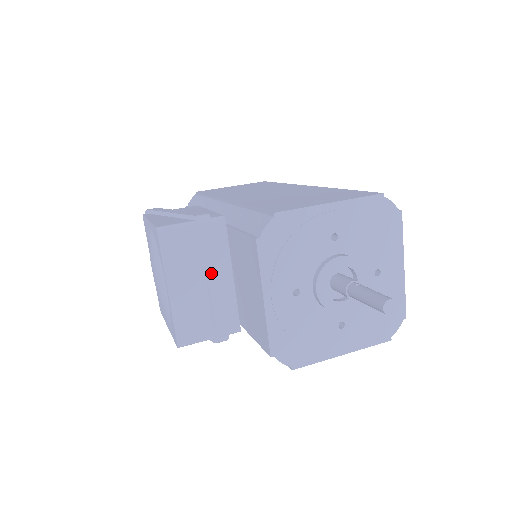
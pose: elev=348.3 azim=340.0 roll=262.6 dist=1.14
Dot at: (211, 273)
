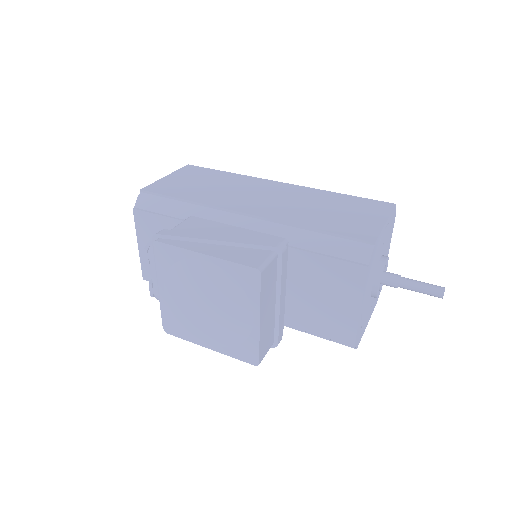
Dot at: (282, 293)
